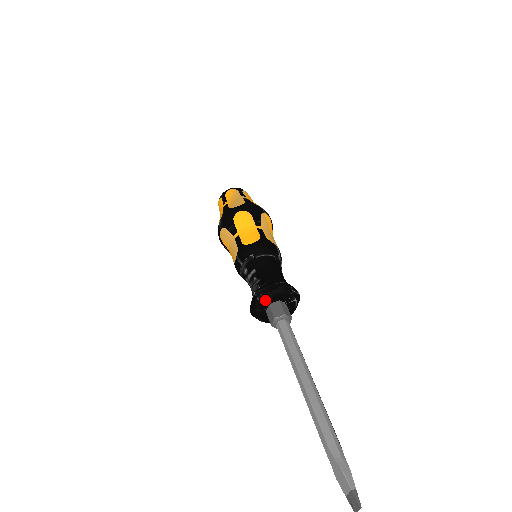
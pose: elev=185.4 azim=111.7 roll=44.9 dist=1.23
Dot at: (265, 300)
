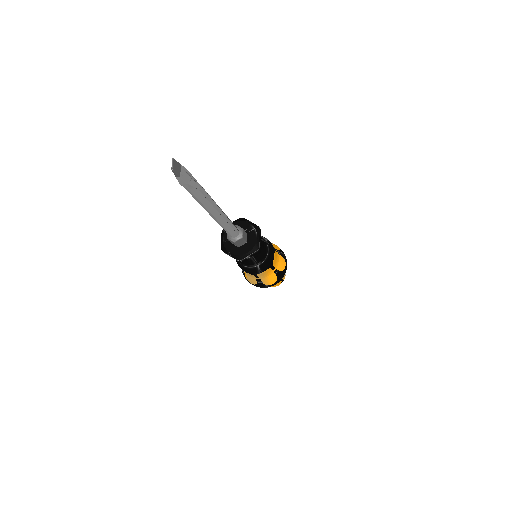
Dot at: occluded
